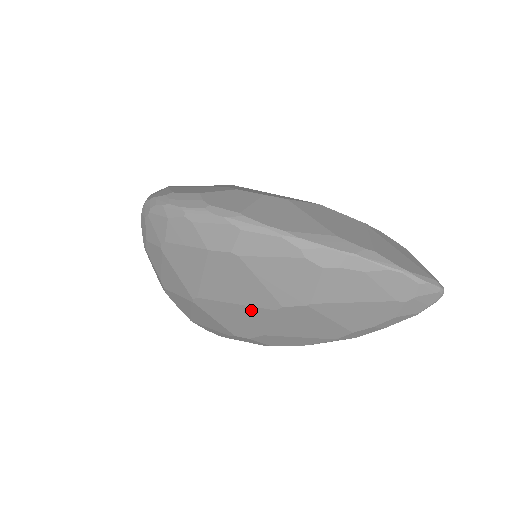
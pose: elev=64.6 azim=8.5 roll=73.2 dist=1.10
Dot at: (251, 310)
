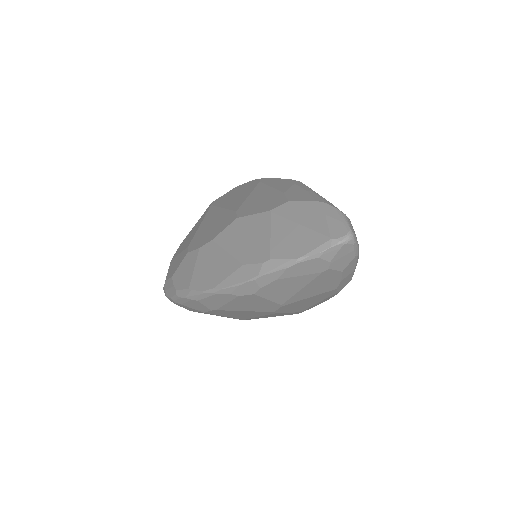
Dot at: (269, 315)
